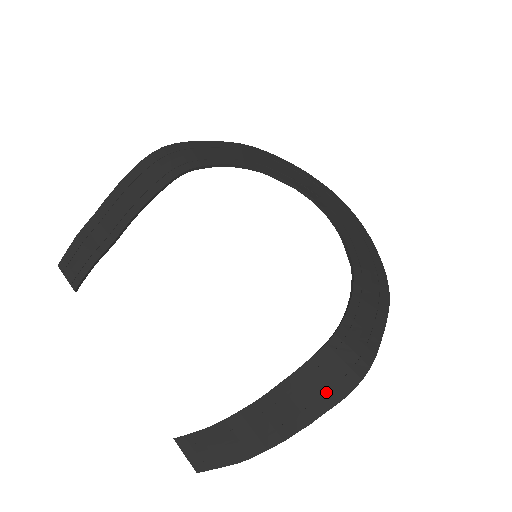
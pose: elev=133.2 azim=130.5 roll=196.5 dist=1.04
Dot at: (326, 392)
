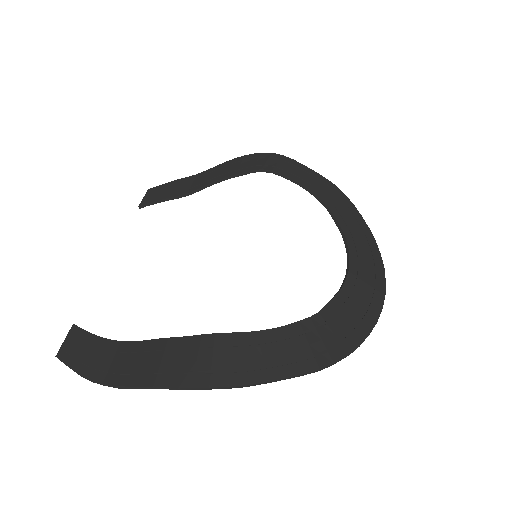
Dot at: (175, 371)
